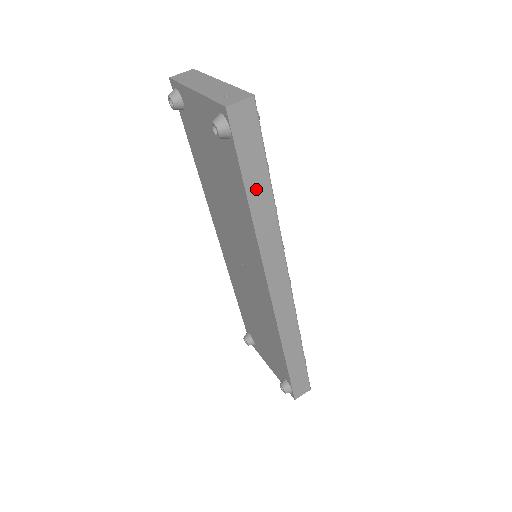
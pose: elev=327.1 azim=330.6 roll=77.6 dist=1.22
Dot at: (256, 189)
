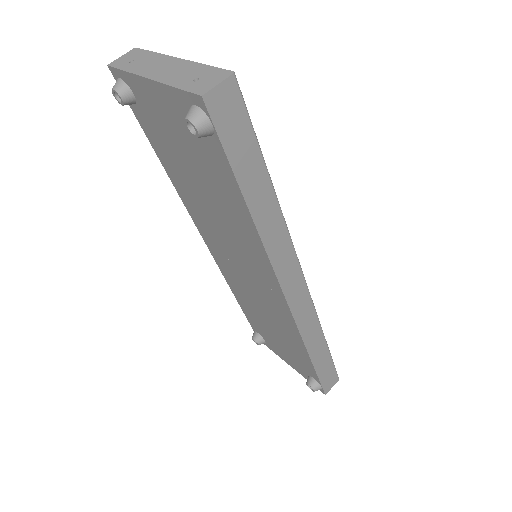
Dot at: (254, 189)
